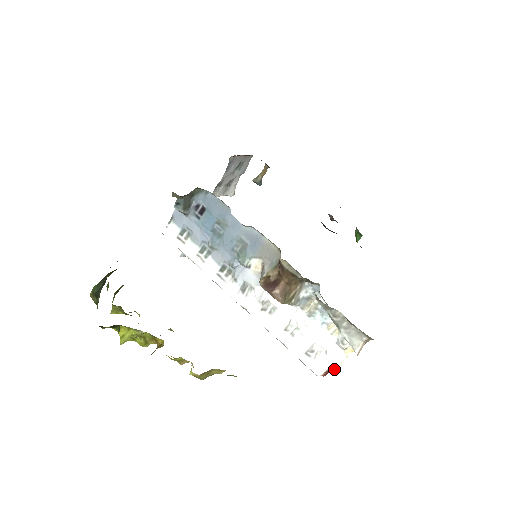
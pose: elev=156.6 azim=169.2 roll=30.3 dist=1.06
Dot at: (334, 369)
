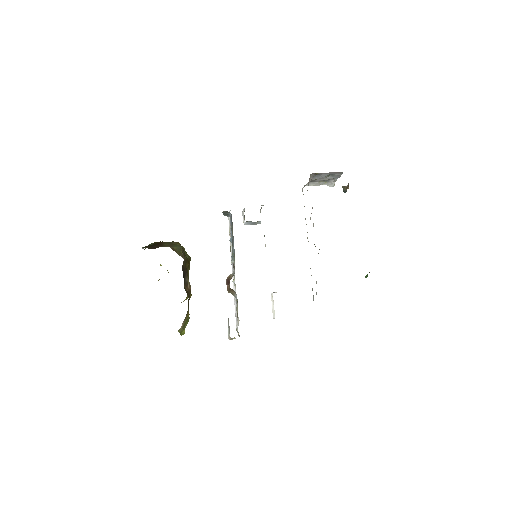
Dot at: occluded
